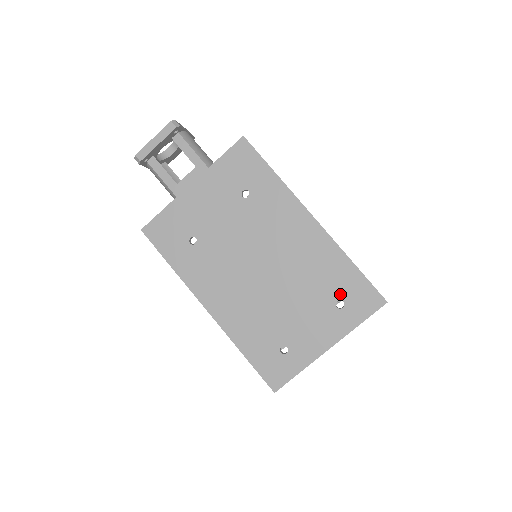
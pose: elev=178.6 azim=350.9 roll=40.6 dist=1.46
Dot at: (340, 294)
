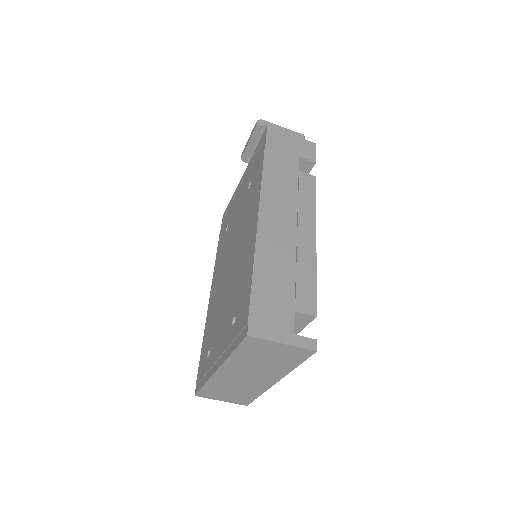
Dot at: (238, 308)
